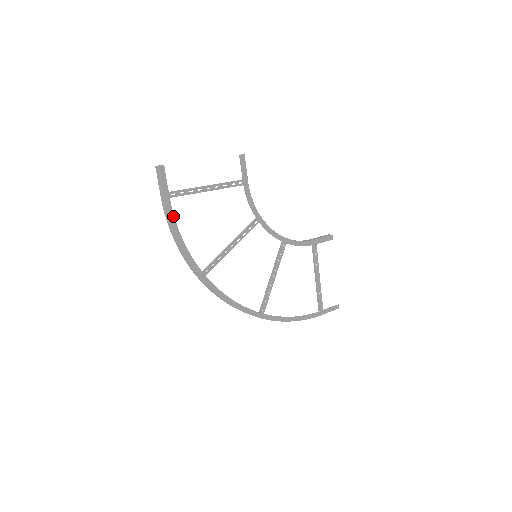
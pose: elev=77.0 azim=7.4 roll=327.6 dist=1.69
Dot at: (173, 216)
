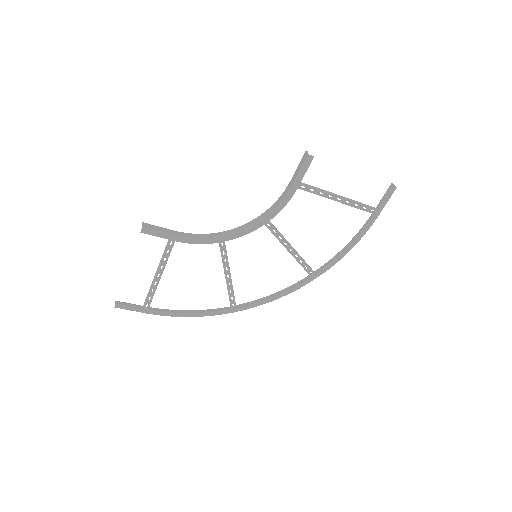
Dot at: (166, 312)
